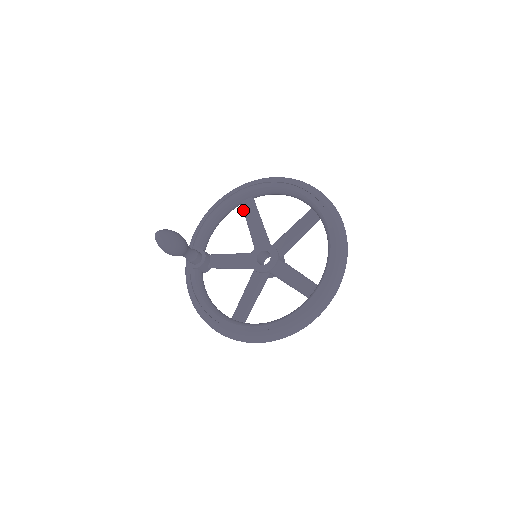
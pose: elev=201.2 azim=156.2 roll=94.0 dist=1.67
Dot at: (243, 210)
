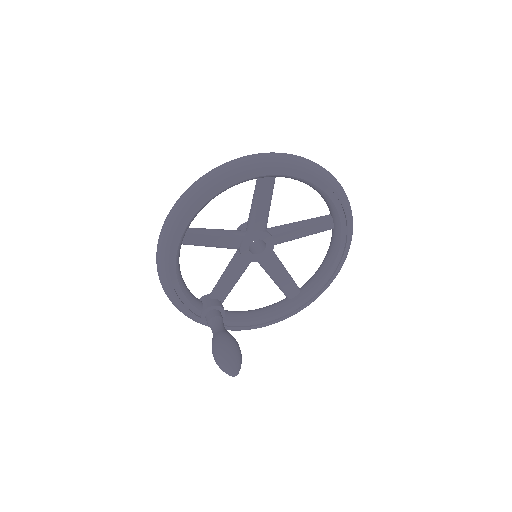
Dot at: occluded
